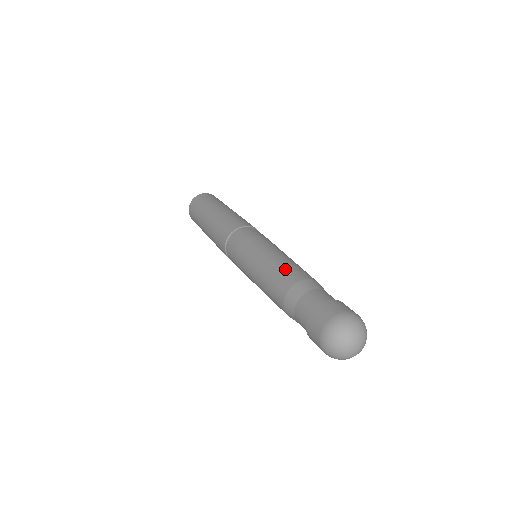
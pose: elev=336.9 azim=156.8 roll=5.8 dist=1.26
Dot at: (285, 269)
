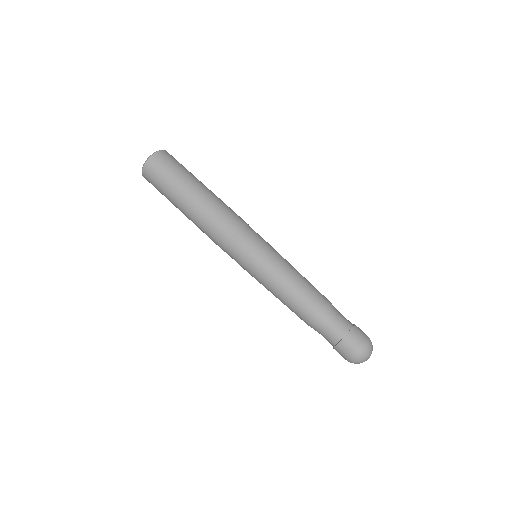
Dot at: (305, 297)
